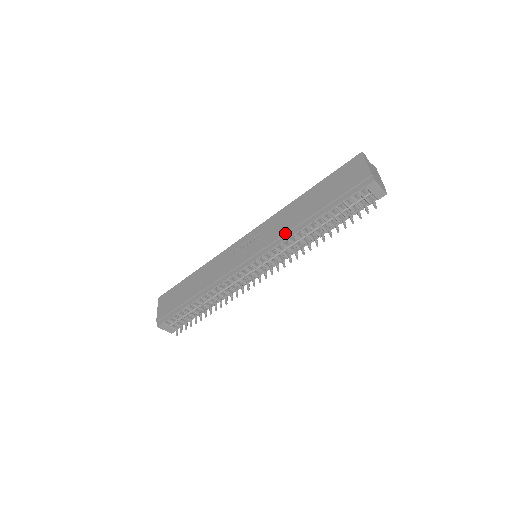
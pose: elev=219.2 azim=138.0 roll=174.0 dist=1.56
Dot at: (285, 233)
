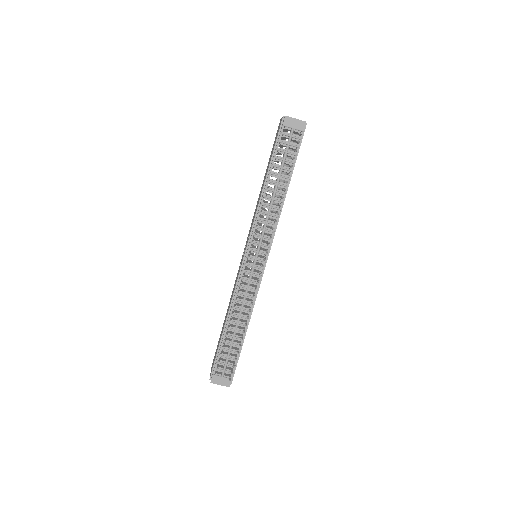
Dot at: (256, 210)
